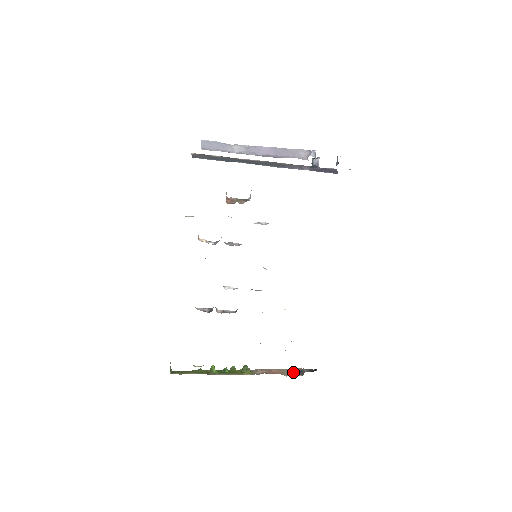
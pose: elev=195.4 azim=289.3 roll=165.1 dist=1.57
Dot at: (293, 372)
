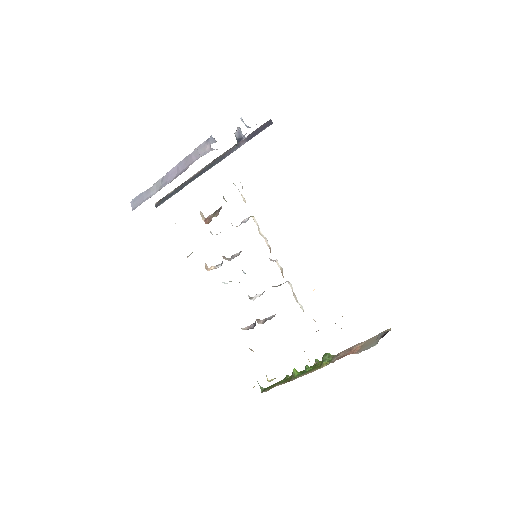
Dot at: (374, 341)
